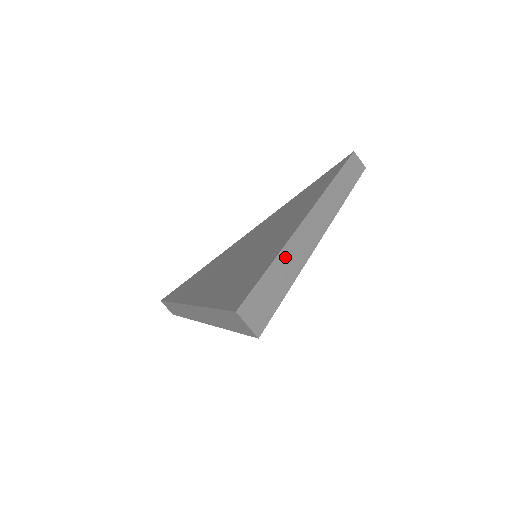
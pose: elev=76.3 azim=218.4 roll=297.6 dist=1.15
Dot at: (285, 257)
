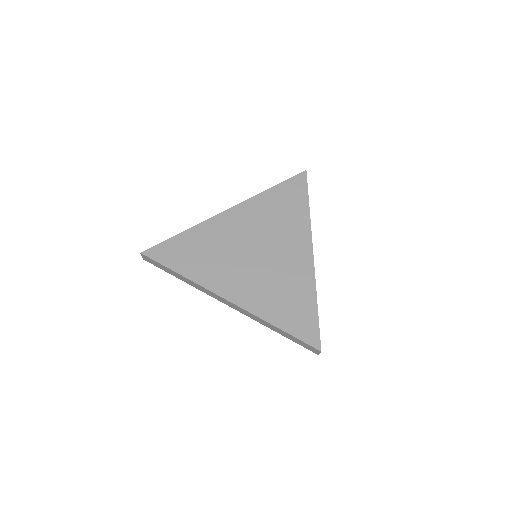
Dot at: (316, 300)
